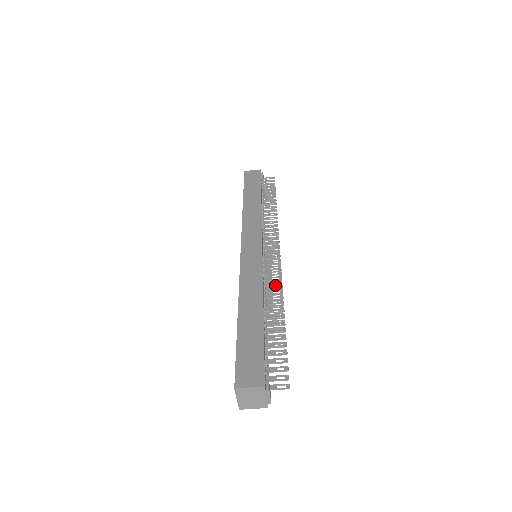
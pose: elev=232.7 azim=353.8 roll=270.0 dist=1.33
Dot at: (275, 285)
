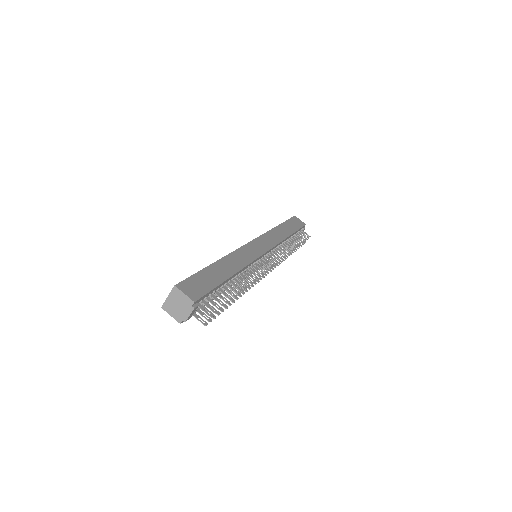
Dot at: occluded
